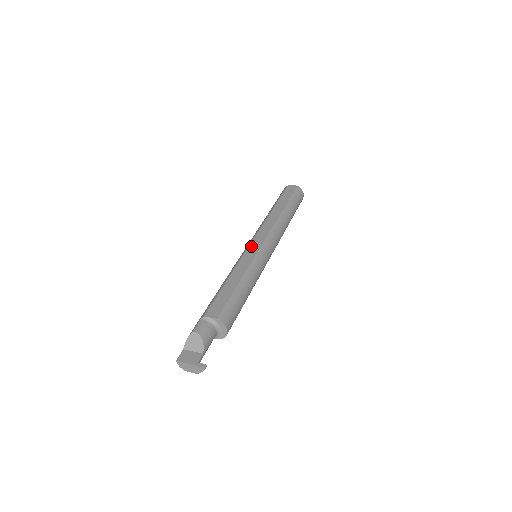
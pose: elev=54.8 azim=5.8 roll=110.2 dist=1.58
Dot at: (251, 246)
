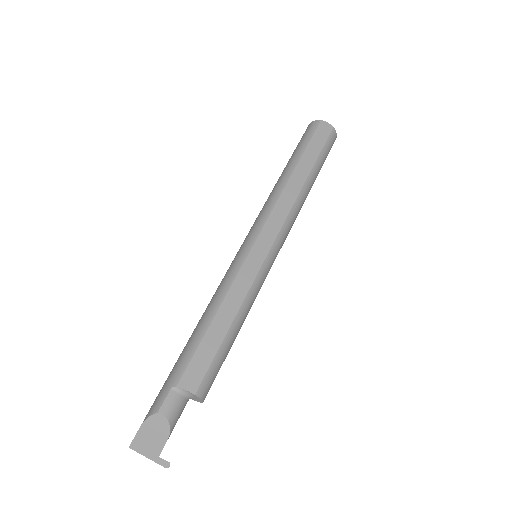
Dot at: (255, 248)
